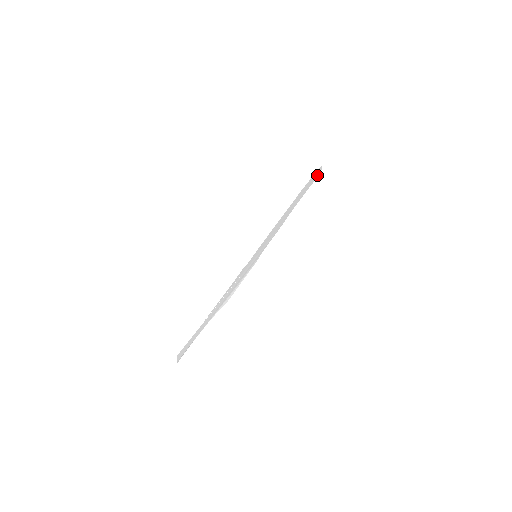
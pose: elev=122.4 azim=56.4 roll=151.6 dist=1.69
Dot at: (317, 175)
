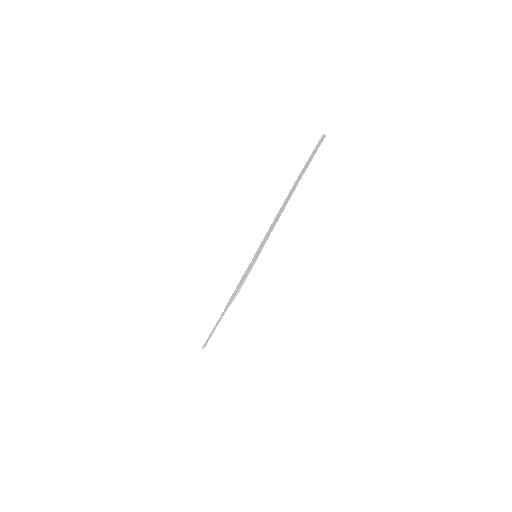
Dot at: (319, 143)
